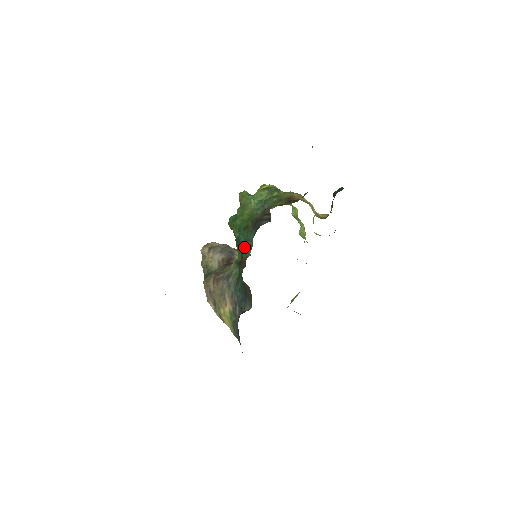
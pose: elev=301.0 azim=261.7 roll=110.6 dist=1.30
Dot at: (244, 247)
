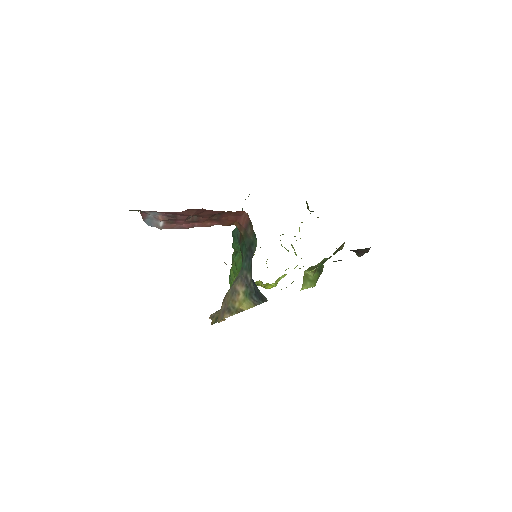
Dot at: occluded
